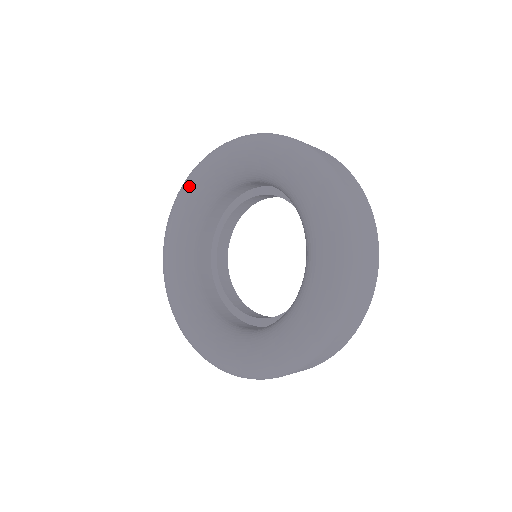
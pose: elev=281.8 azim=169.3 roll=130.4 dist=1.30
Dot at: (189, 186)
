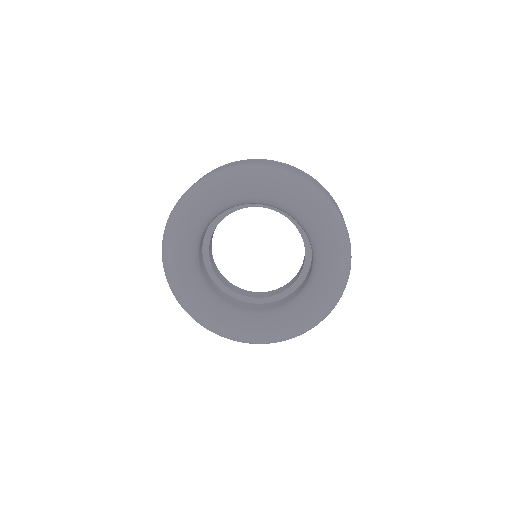
Dot at: (179, 237)
